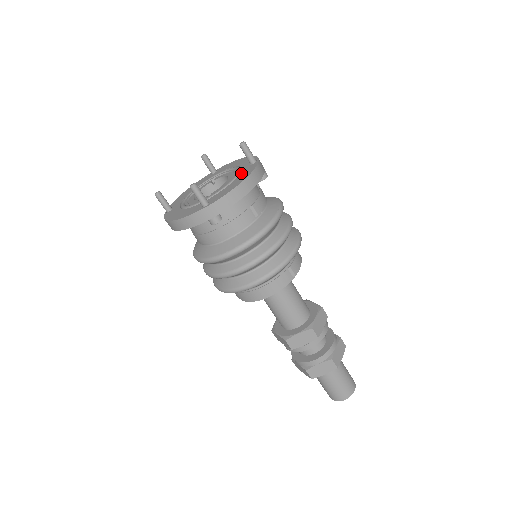
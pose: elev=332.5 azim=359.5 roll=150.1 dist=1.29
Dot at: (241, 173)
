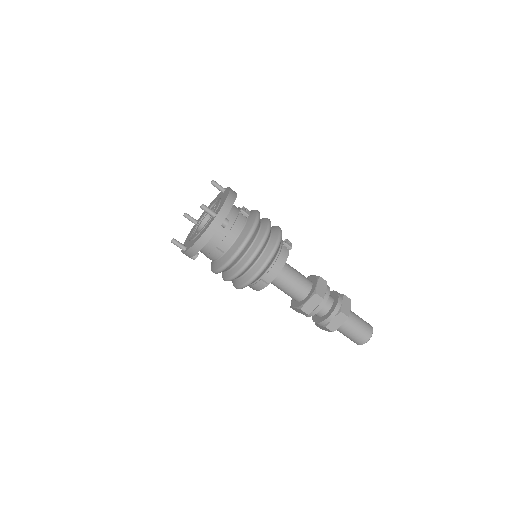
Dot at: (206, 225)
